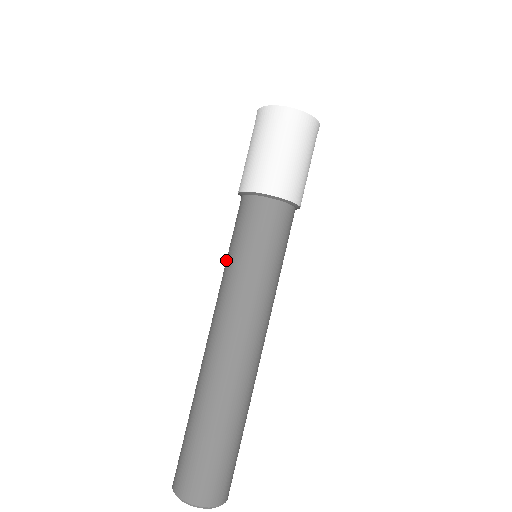
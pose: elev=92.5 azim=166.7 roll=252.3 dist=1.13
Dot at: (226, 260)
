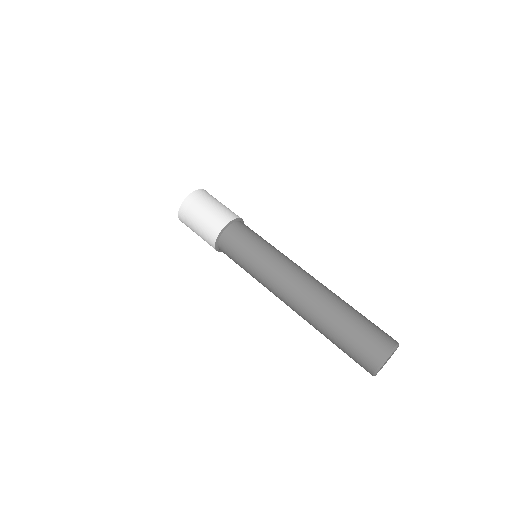
Dot at: (254, 258)
